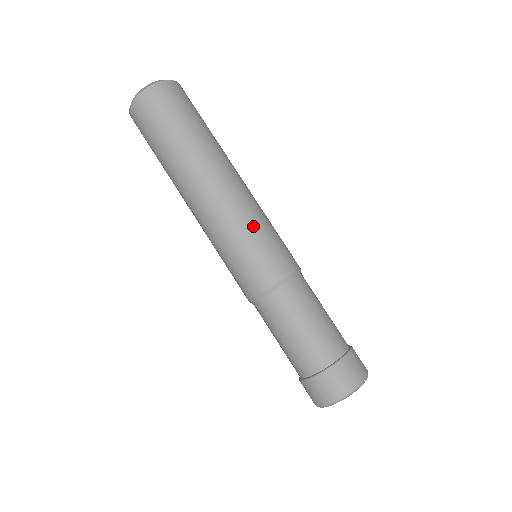
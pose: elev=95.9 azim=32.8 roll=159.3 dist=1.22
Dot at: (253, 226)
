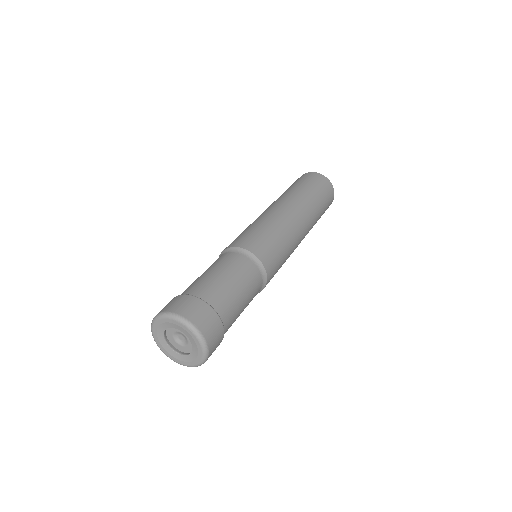
Dot at: (266, 224)
